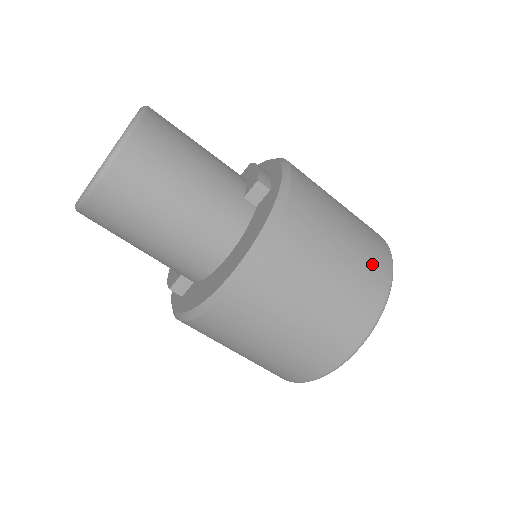
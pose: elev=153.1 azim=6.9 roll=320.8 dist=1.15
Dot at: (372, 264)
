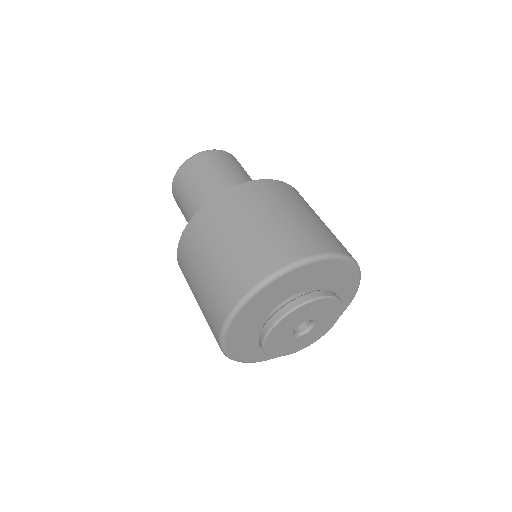
Dot at: (320, 236)
